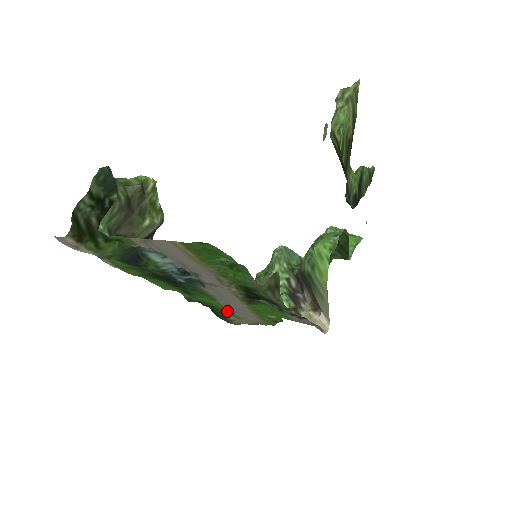
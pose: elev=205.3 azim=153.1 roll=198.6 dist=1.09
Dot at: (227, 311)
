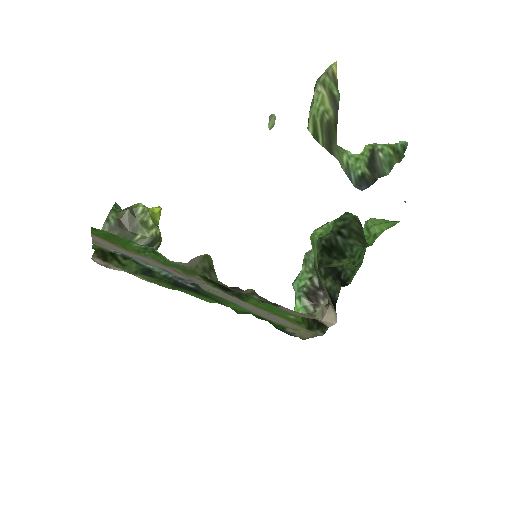
Dot at: occluded
